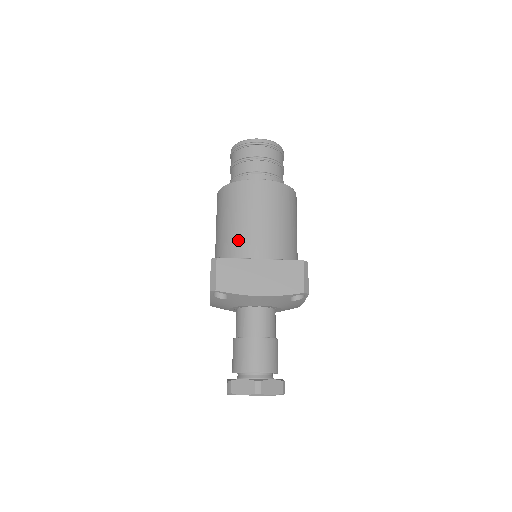
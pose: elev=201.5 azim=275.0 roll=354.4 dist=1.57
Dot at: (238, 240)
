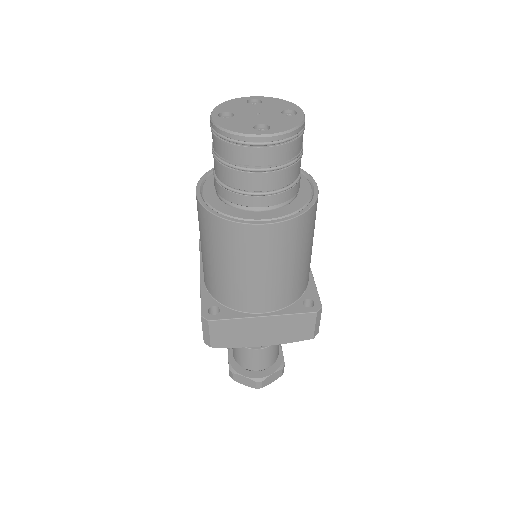
Dot at: (233, 291)
